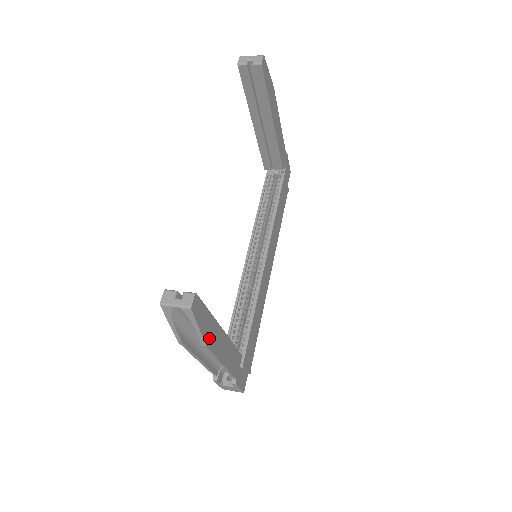
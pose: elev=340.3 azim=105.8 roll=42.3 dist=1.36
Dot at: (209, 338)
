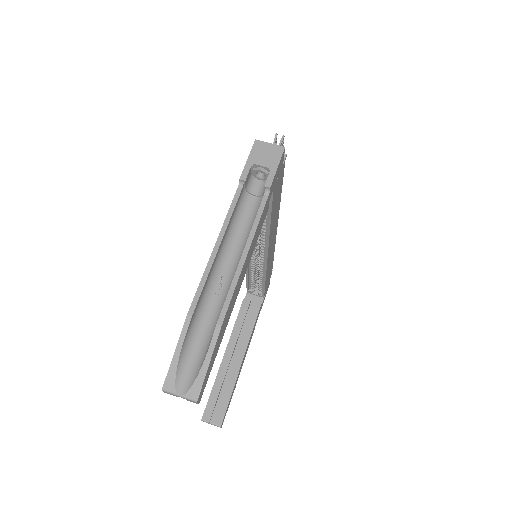
Dot at: (235, 386)
